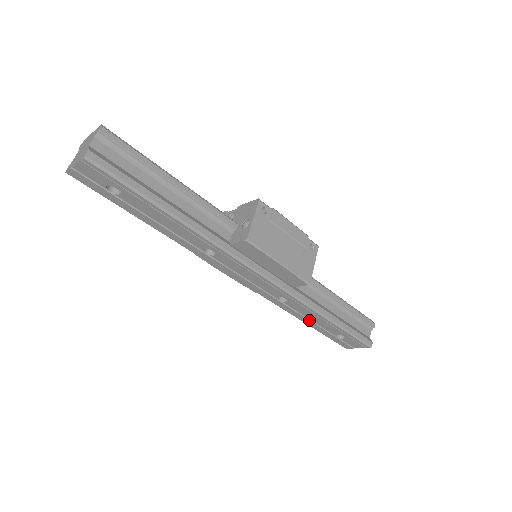
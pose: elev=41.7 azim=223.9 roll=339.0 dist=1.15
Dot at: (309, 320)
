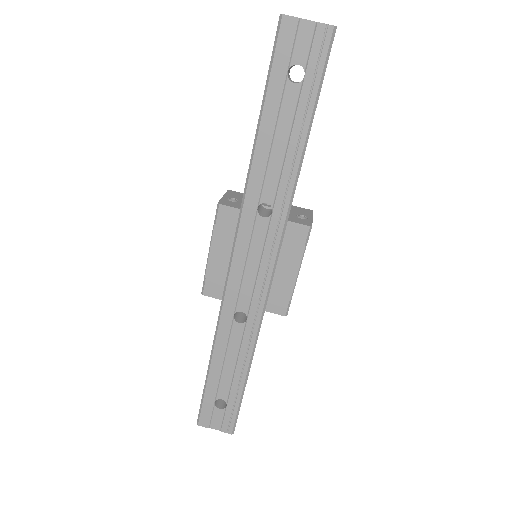
Dot at: (223, 361)
